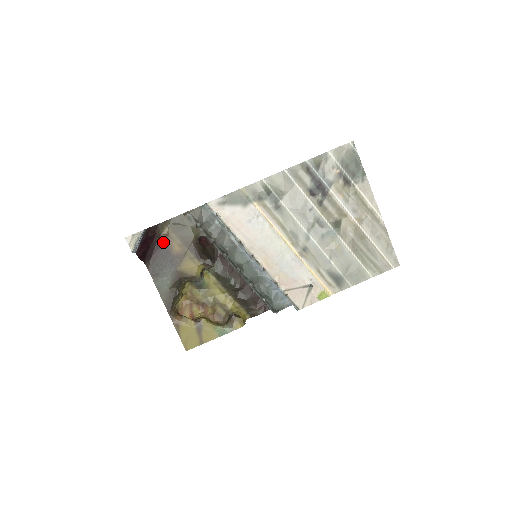
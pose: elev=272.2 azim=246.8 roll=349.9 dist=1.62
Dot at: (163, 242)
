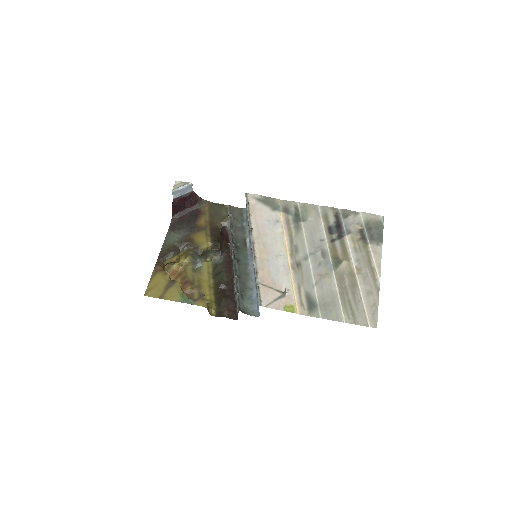
Dot at: (197, 213)
